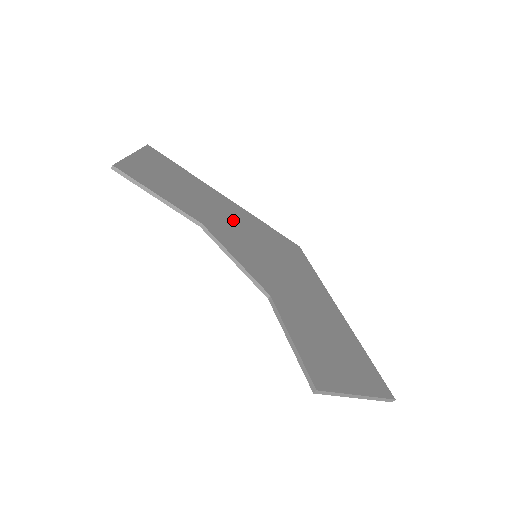
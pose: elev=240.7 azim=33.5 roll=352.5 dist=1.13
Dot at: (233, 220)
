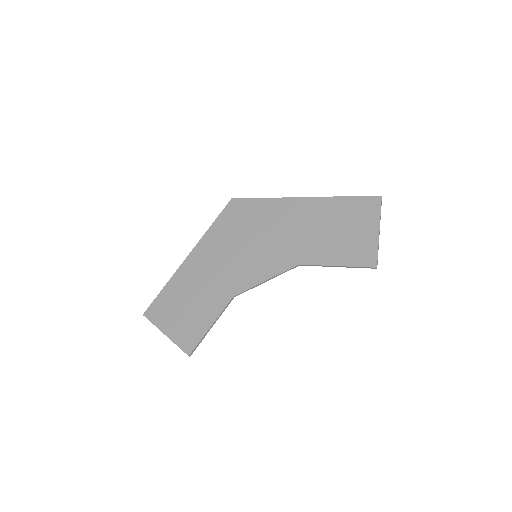
Dot at: (218, 262)
